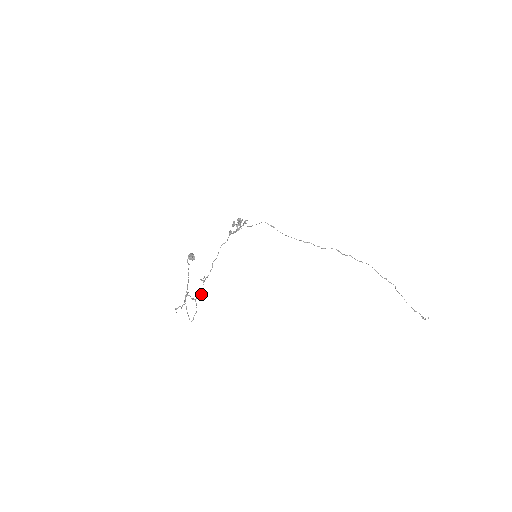
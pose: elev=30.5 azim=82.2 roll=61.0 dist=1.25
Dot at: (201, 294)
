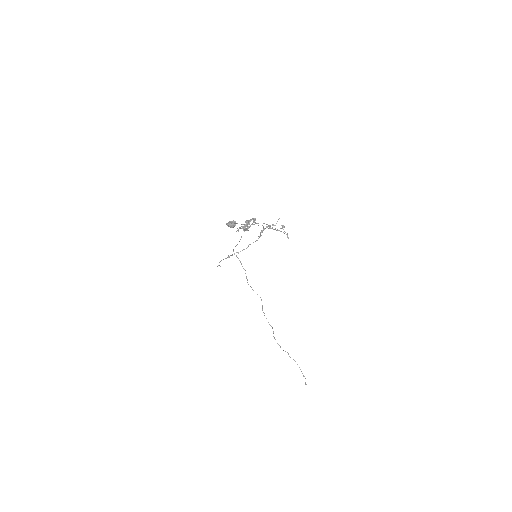
Dot at: occluded
